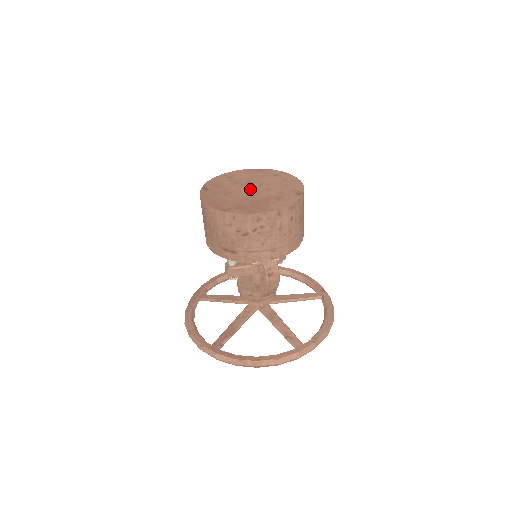
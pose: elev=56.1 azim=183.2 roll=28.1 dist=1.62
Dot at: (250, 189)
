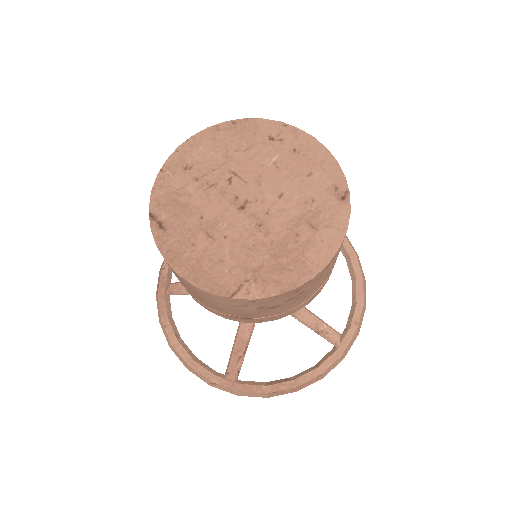
Dot at: (246, 204)
